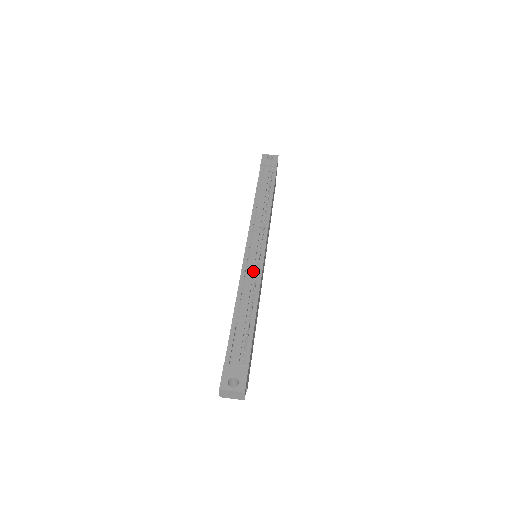
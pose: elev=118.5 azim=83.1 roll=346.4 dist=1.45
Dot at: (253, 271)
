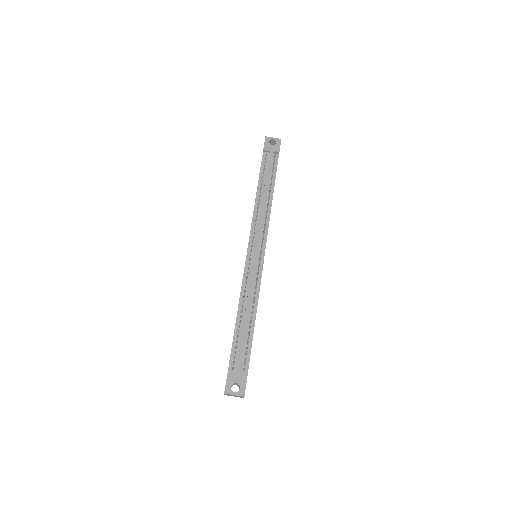
Dot at: (253, 279)
